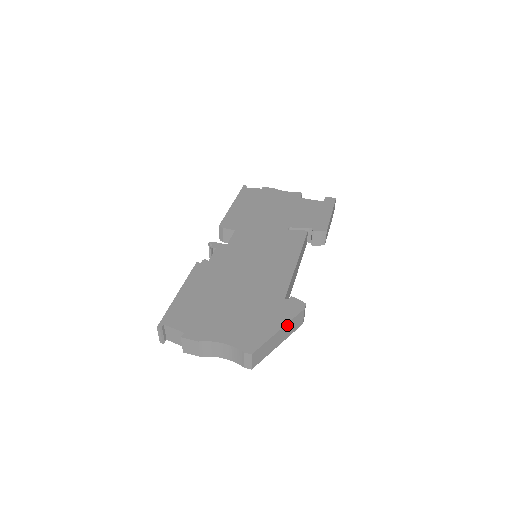
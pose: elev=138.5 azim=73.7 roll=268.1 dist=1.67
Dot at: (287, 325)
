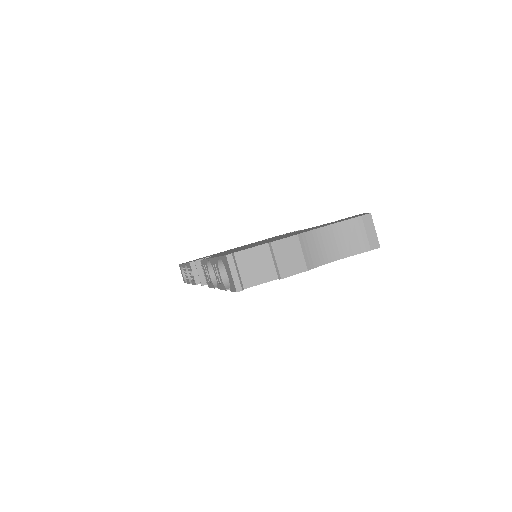
Dot at: occluded
